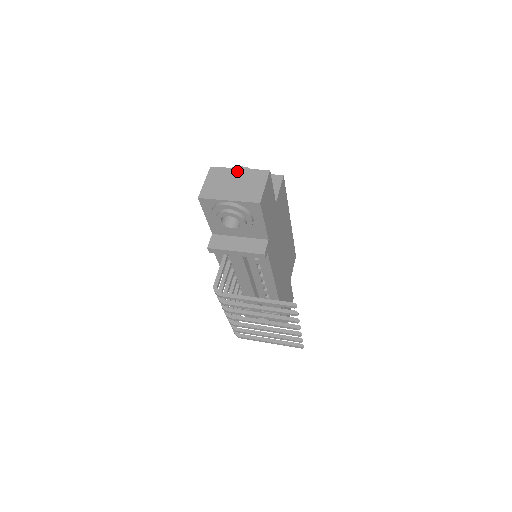
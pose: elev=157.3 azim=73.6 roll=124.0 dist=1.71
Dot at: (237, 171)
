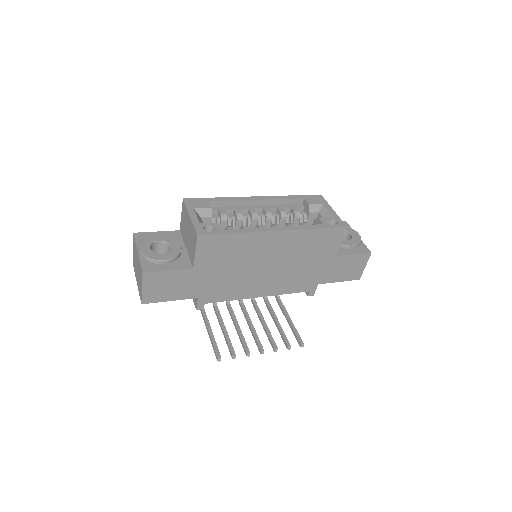
Dot at: (137, 254)
